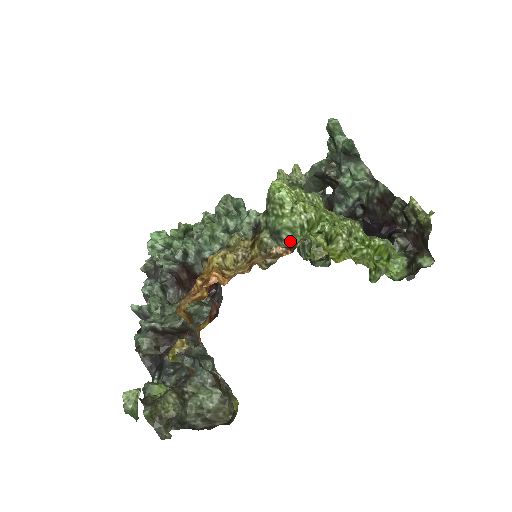
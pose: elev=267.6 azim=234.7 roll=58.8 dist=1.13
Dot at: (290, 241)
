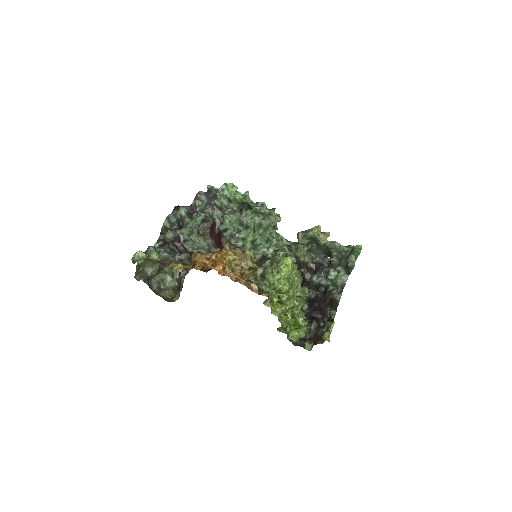
Dot at: (265, 285)
